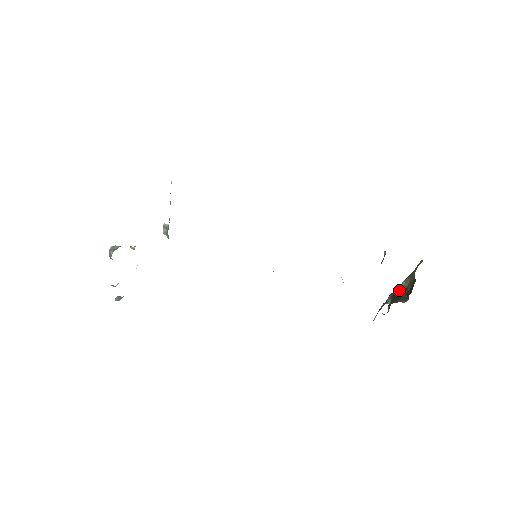
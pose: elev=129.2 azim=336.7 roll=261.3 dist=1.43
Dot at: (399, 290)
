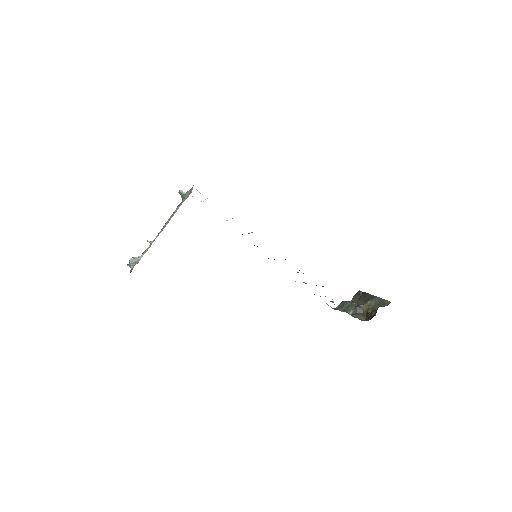
Dot at: (365, 298)
